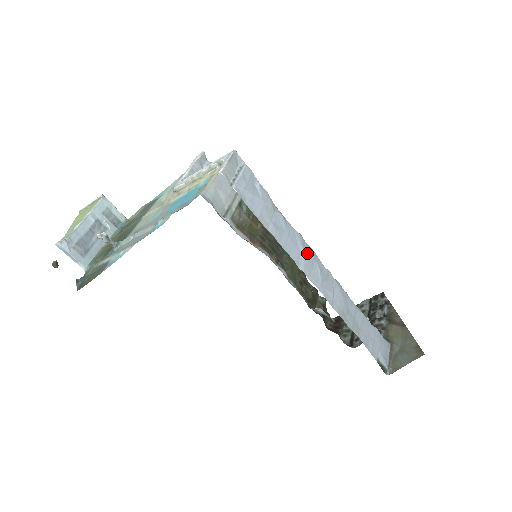
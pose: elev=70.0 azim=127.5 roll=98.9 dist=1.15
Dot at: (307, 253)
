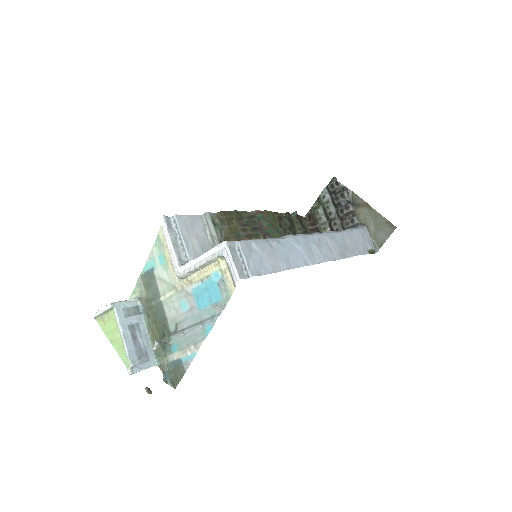
Dot at: (304, 246)
